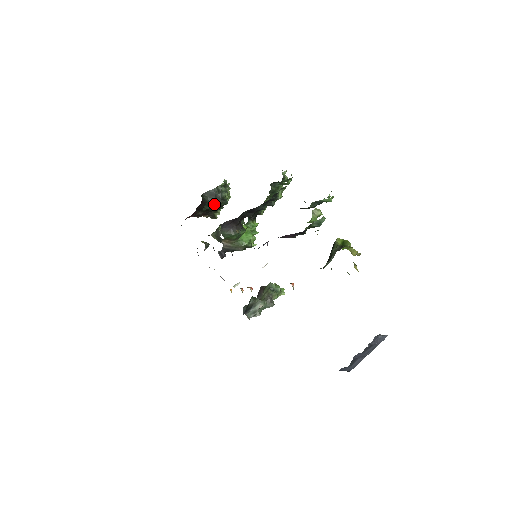
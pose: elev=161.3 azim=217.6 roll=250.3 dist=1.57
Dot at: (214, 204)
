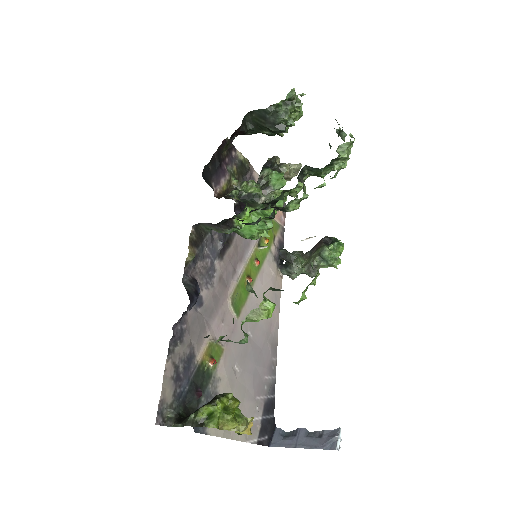
Dot at: (265, 129)
